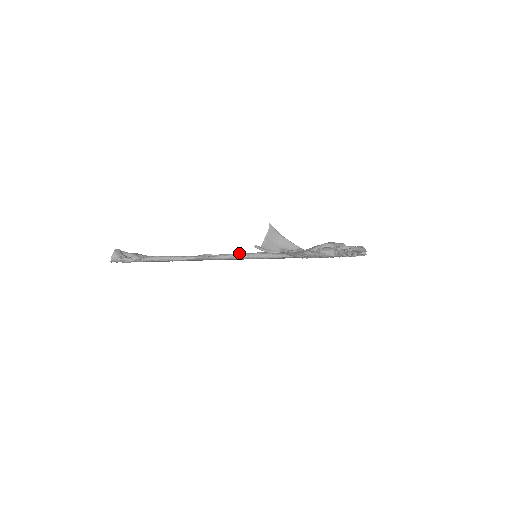
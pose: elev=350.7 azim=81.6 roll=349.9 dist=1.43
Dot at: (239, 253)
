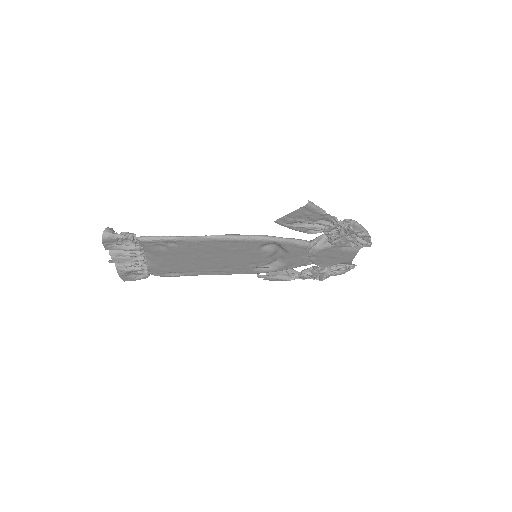
Dot at: (236, 234)
